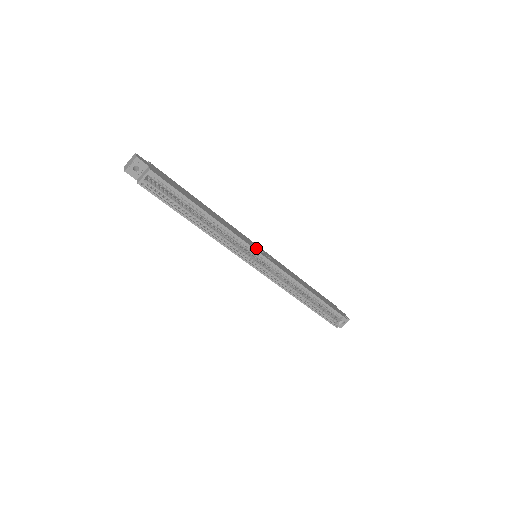
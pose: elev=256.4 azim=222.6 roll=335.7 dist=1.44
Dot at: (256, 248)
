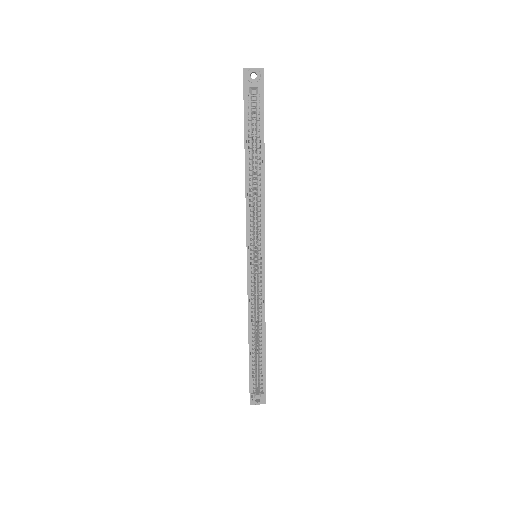
Dot at: occluded
